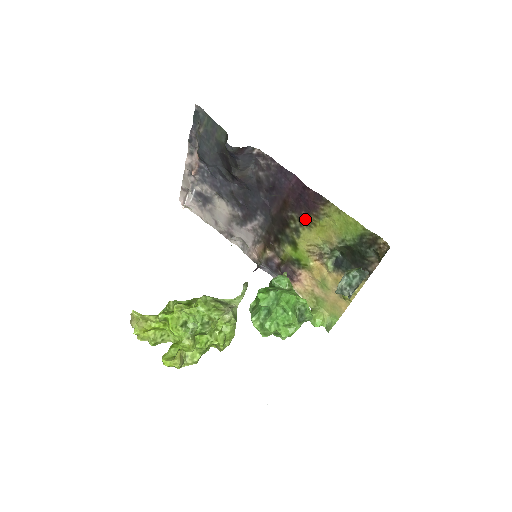
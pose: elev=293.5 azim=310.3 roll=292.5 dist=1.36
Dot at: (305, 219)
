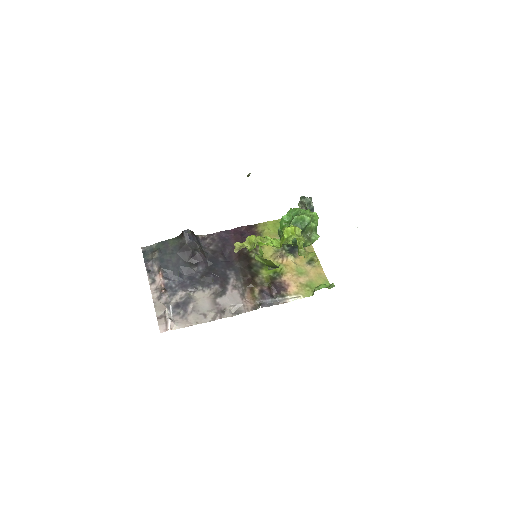
Dot at: occluded
